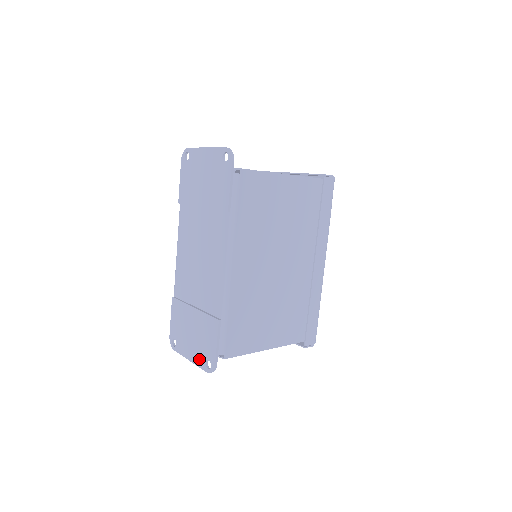
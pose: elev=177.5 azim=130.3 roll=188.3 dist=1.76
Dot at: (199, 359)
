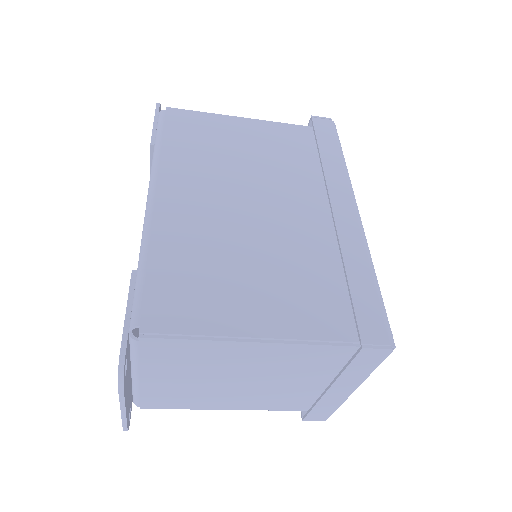
Dot at: occluded
